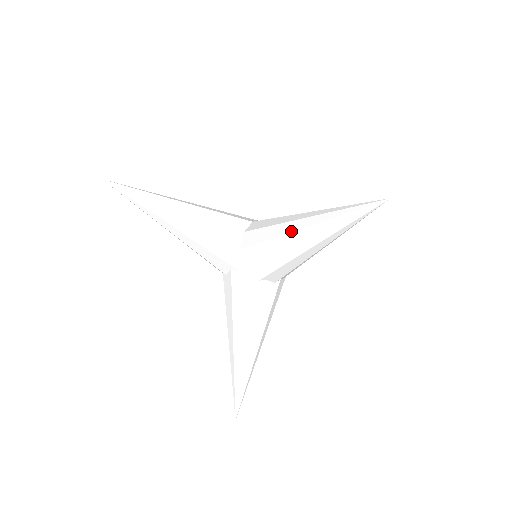
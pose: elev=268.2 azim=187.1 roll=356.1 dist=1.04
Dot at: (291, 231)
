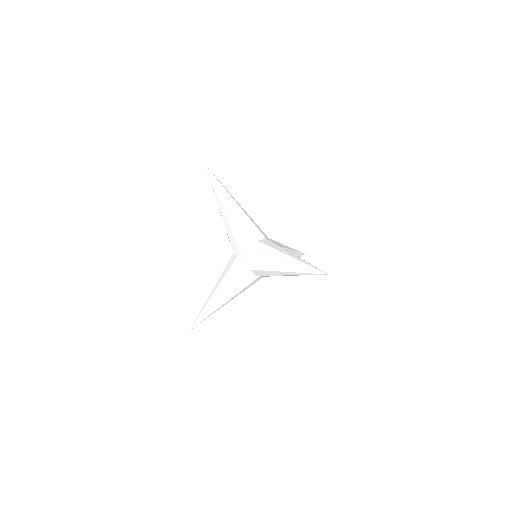
Dot at: (279, 257)
